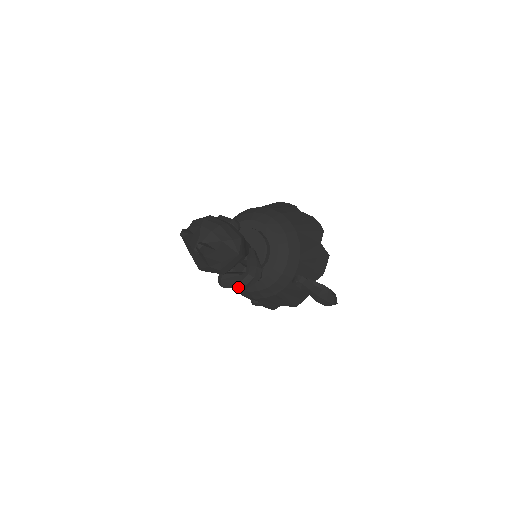
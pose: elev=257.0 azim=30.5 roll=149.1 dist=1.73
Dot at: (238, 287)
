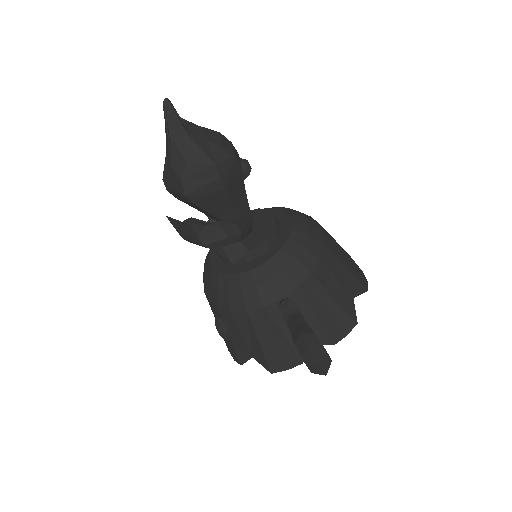
Dot at: occluded
